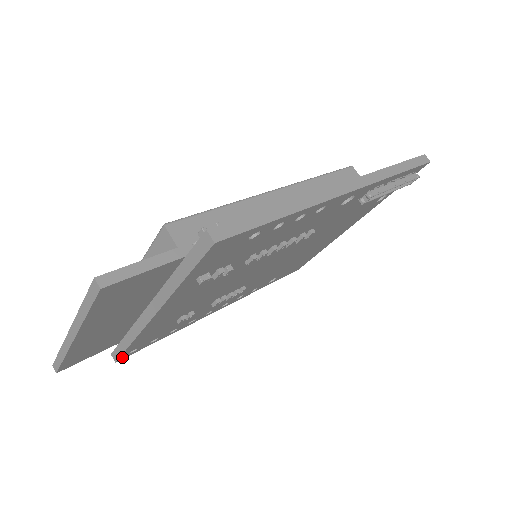
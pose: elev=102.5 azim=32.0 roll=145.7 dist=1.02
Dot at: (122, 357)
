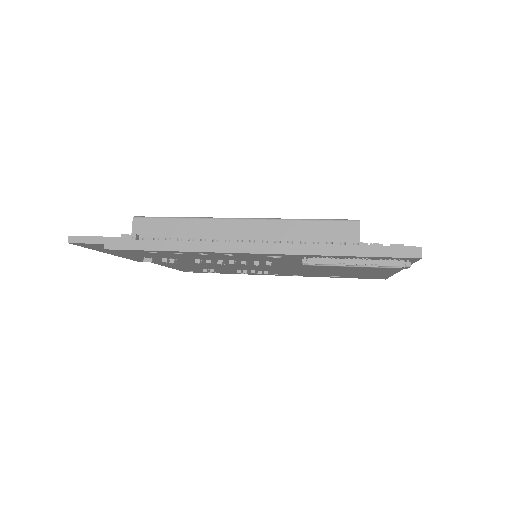
Dot at: (187, 271)
